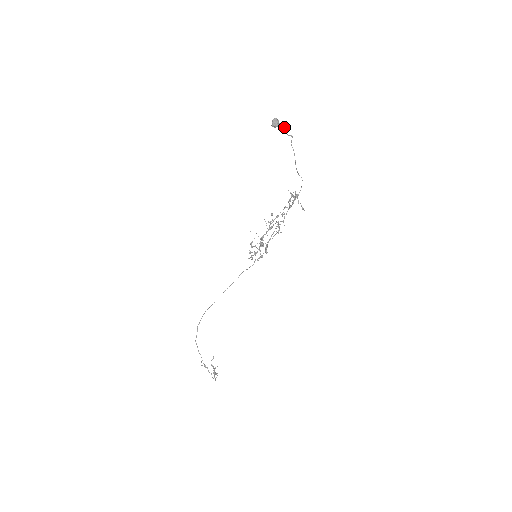
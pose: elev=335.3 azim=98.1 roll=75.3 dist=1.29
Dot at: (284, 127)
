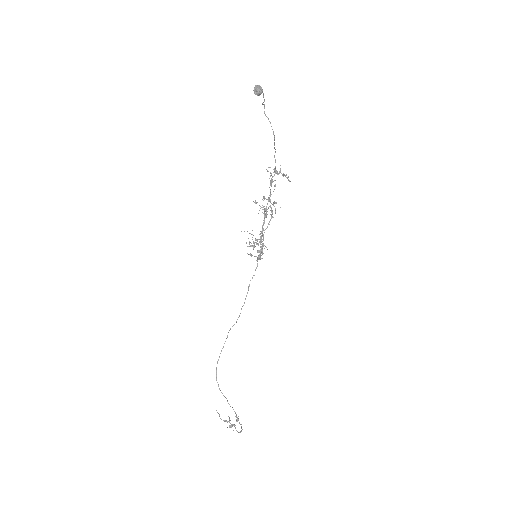
Dot at: (263, 94)
